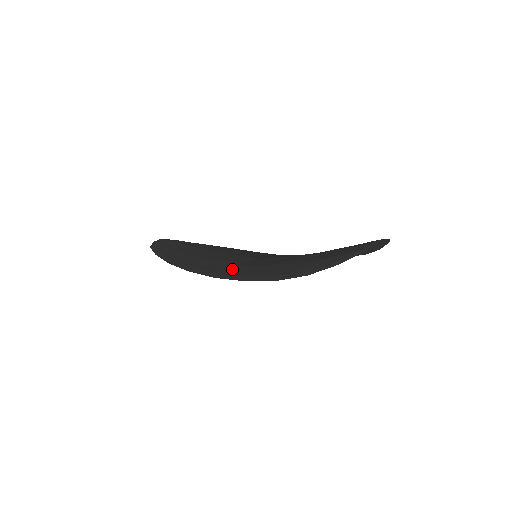
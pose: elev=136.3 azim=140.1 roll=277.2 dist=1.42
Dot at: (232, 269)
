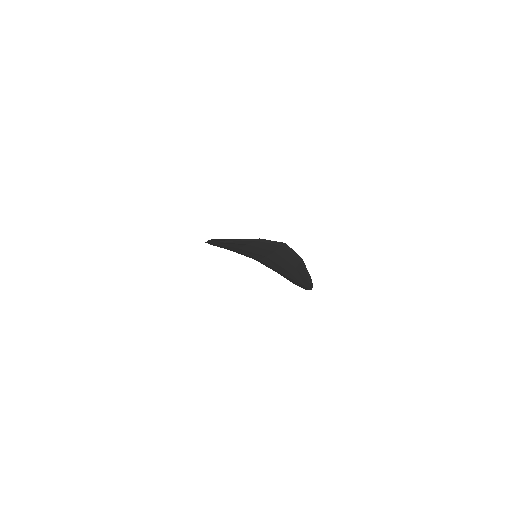
Dot at: occluded
